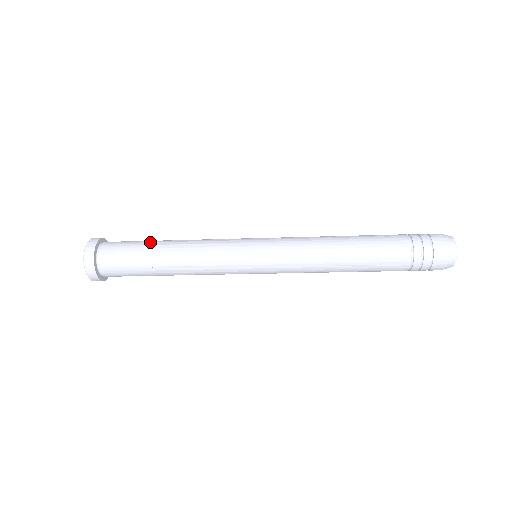
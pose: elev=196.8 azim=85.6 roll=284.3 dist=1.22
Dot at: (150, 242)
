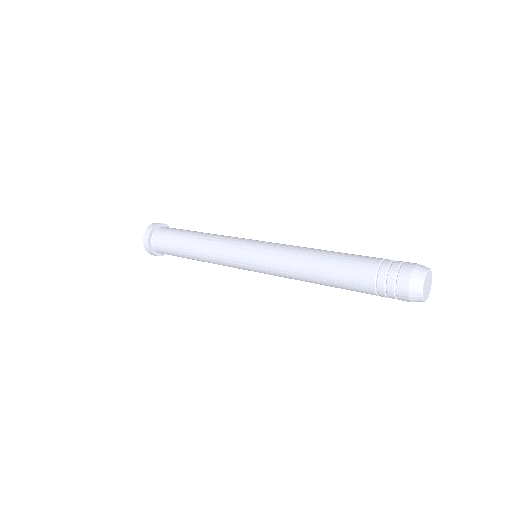
Dot at: (180, 239)
